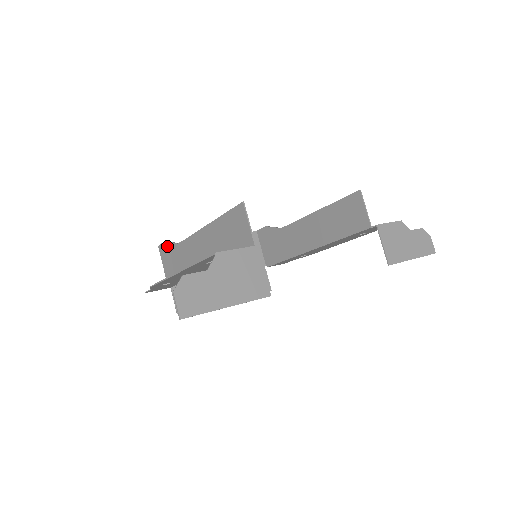
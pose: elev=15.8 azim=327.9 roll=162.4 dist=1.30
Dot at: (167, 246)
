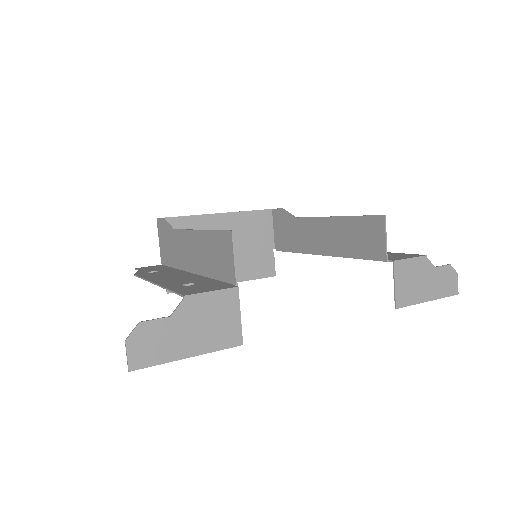
Dot at: (163, 224)
